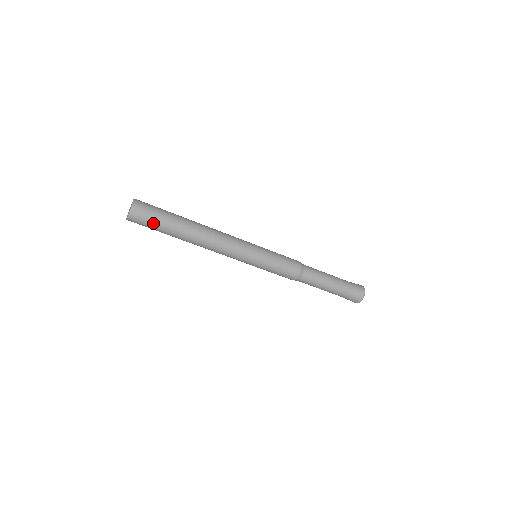
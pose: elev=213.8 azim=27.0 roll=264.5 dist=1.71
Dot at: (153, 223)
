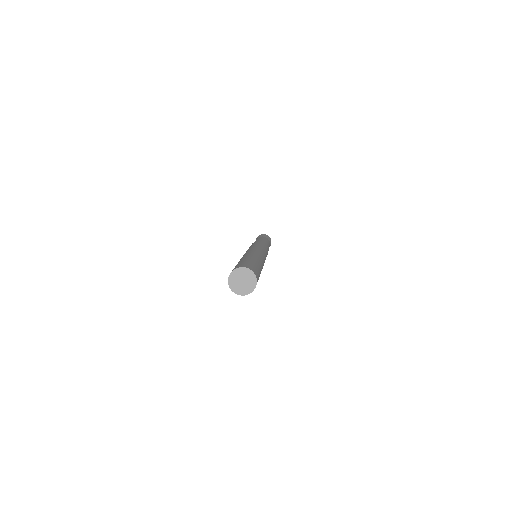
Dot at: occluded
